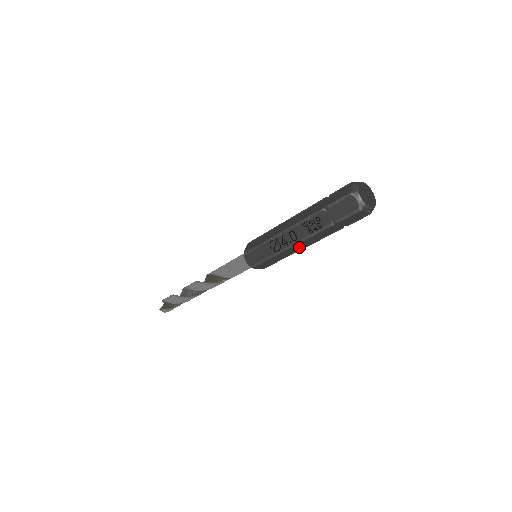
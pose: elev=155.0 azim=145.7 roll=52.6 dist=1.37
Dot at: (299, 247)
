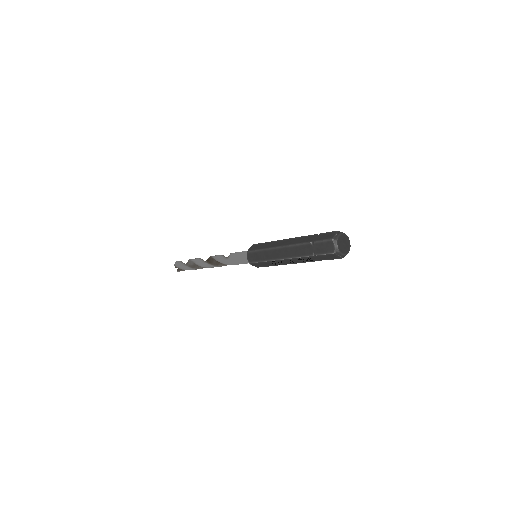
Dot at: occluded
